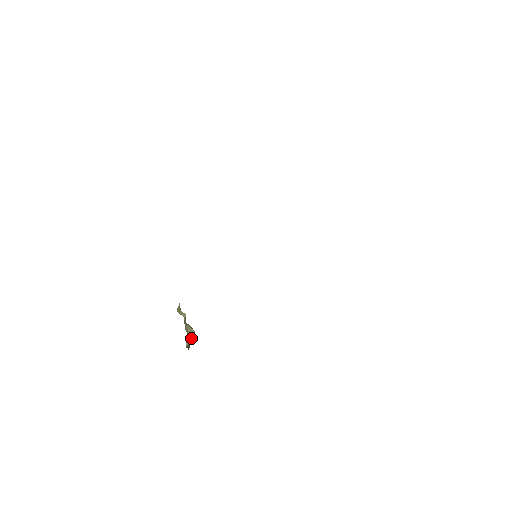
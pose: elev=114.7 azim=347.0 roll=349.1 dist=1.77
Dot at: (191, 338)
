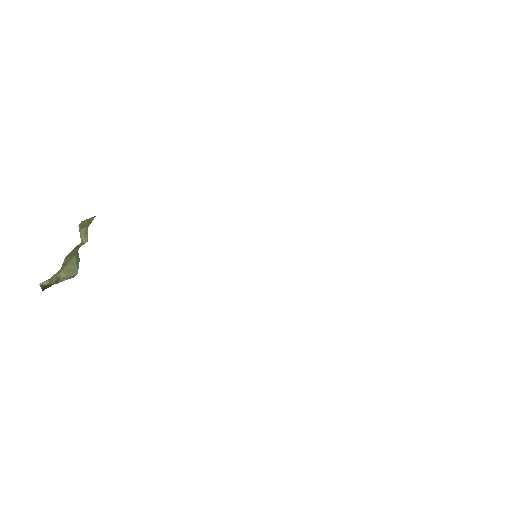
Dot at: (61, 279)
